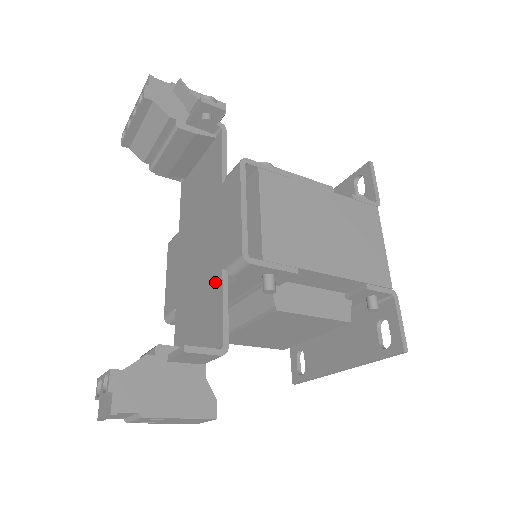
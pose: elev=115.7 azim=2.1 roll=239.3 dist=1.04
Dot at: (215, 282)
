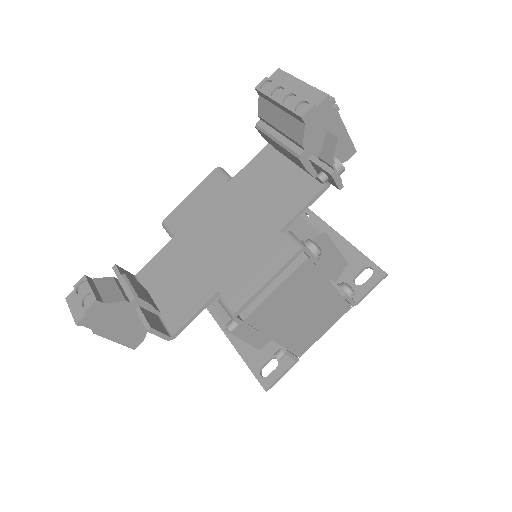
Dot at: (208, 288)
